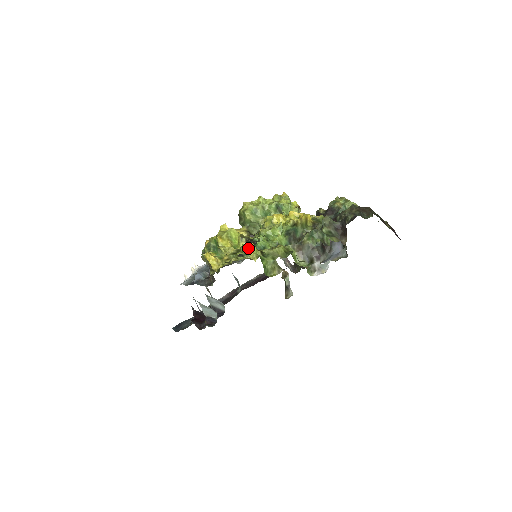
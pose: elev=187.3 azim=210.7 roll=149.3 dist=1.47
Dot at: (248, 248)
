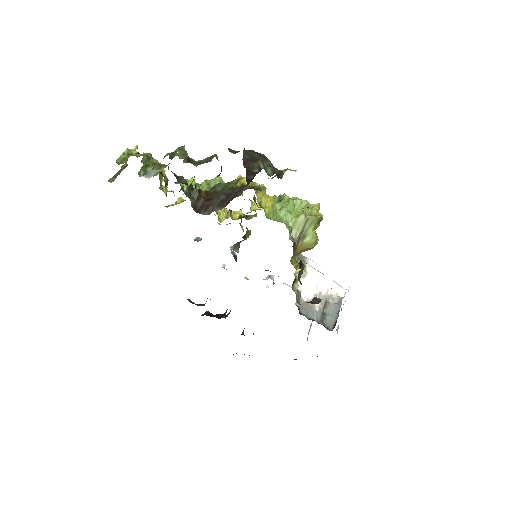
Dot at: occluded
